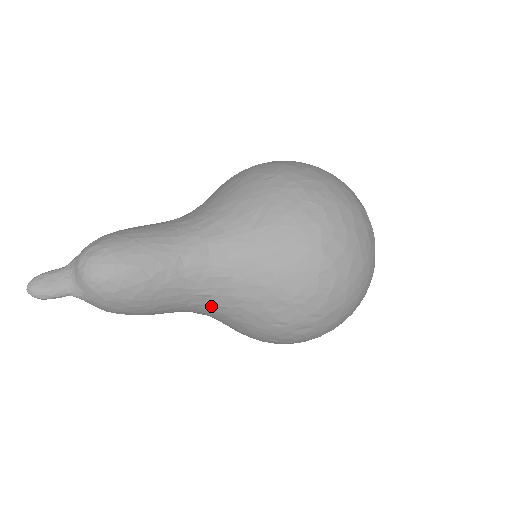
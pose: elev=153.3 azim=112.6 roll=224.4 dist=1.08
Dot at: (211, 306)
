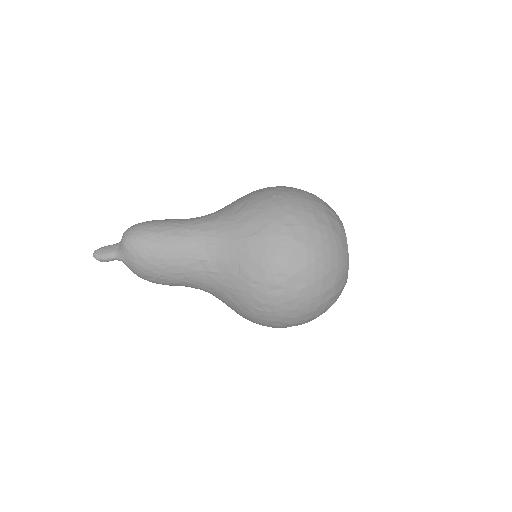
Dot at: (208, 272)
